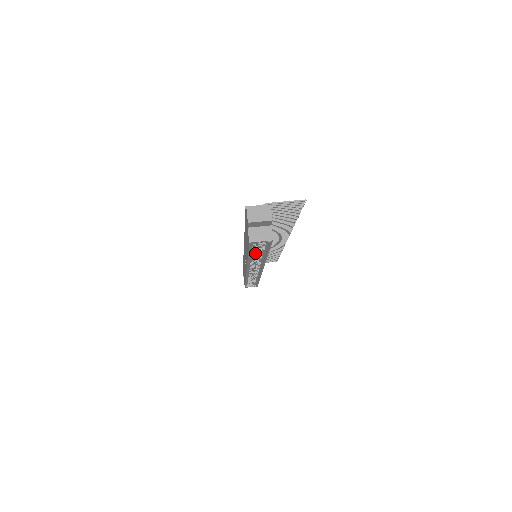
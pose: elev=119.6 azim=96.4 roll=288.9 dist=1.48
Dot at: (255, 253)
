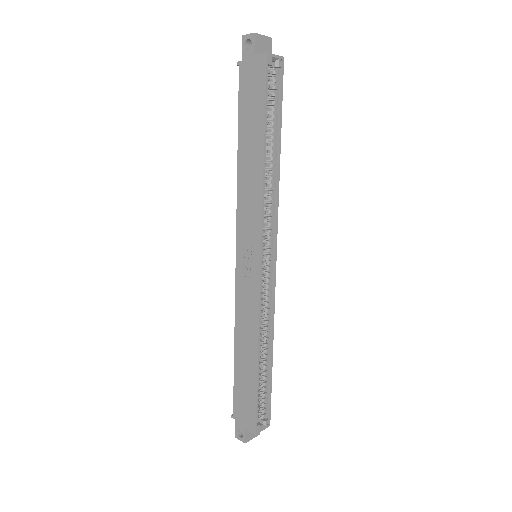
Dot at: occluded
